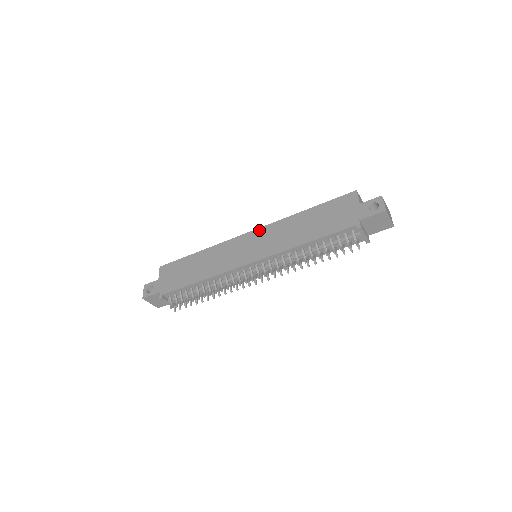
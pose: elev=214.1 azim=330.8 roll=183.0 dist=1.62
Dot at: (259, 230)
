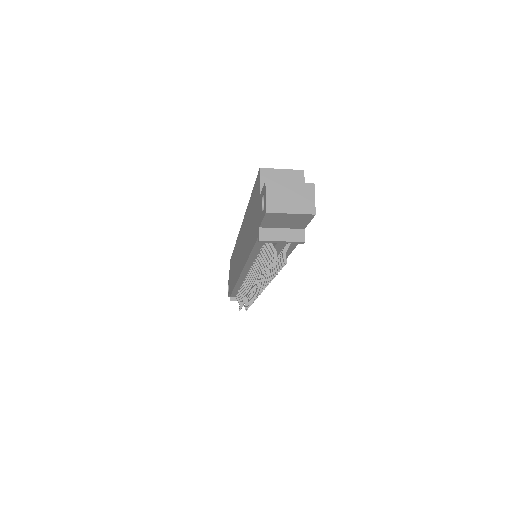
Dot at: (241, 228)
